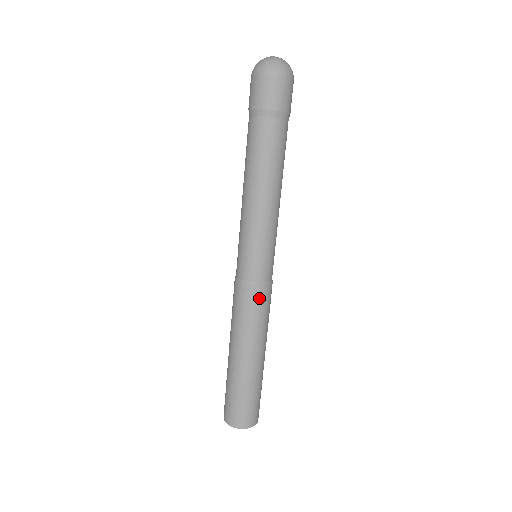
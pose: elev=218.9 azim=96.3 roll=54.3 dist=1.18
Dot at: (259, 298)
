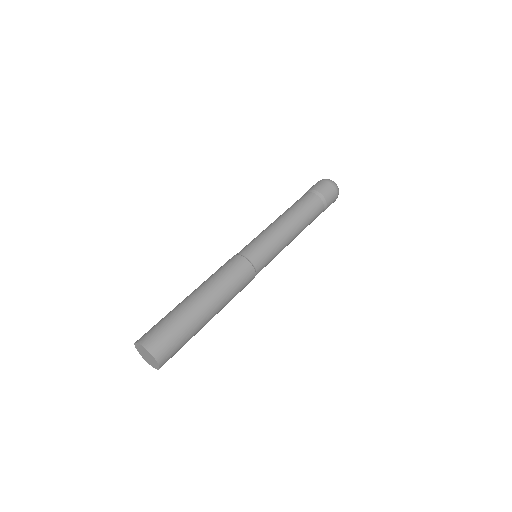
Dot at: (247, 275)
